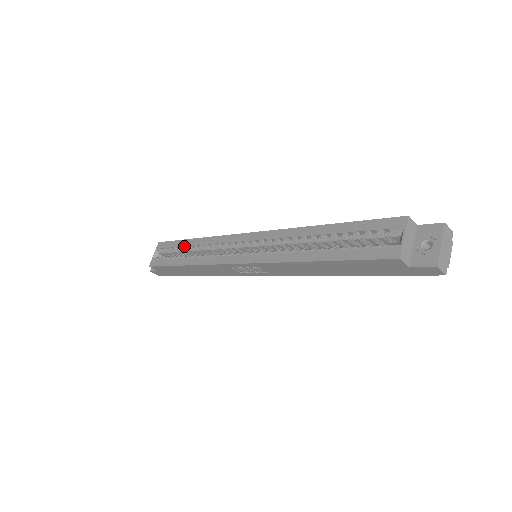
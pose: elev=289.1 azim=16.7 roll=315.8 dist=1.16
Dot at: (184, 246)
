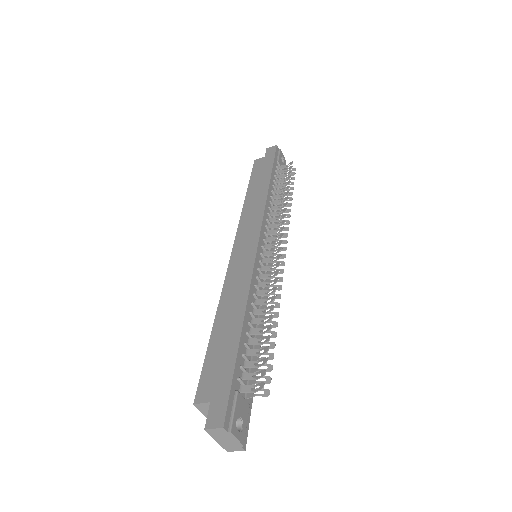
Dot at: occluded
